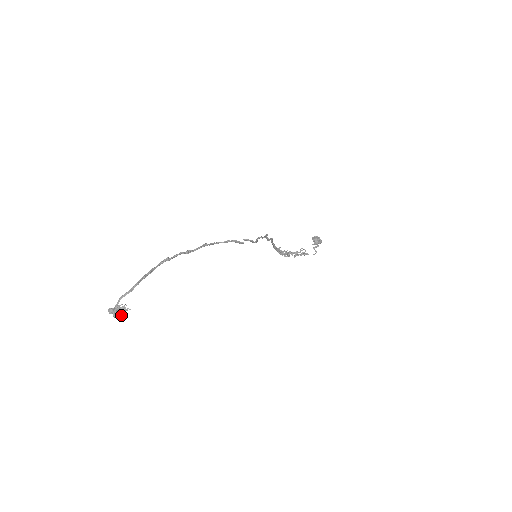
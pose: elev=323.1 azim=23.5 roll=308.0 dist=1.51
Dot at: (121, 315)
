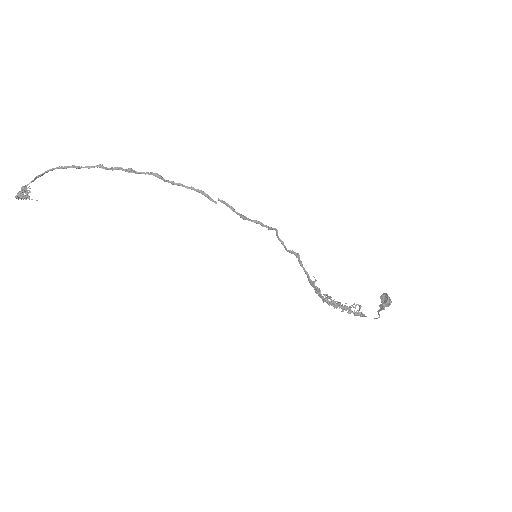
Dot at: (20, 195)
